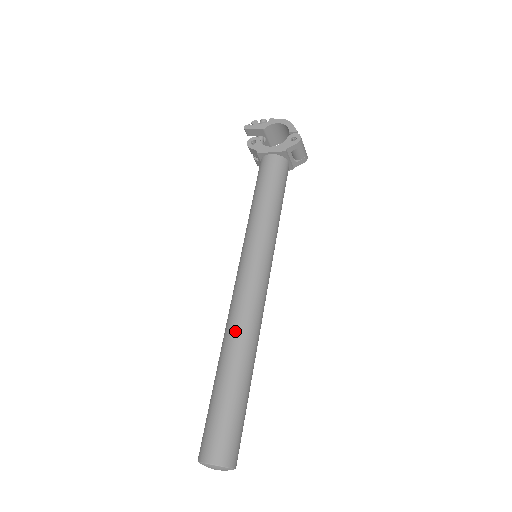
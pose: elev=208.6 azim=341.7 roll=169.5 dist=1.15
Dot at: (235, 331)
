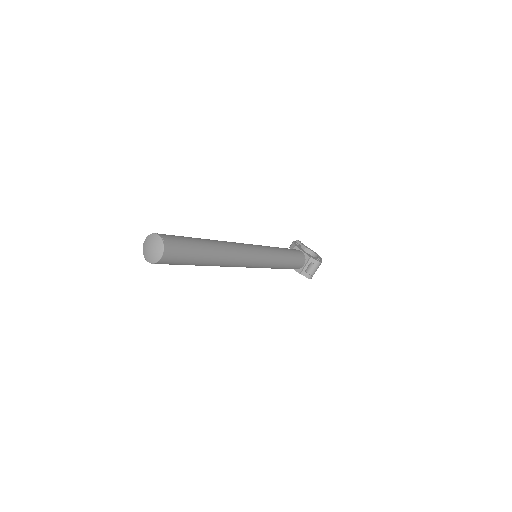
Dot at: (225, 242)
